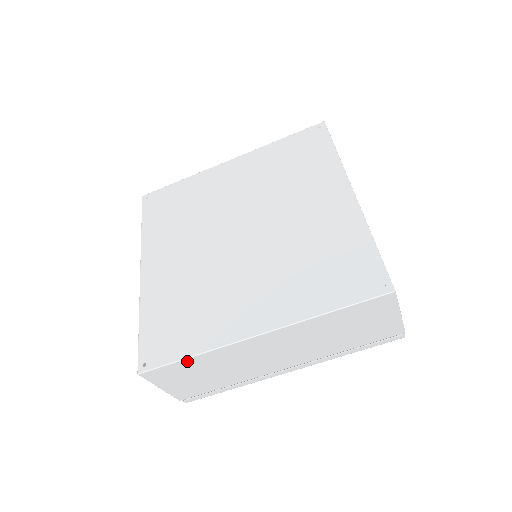
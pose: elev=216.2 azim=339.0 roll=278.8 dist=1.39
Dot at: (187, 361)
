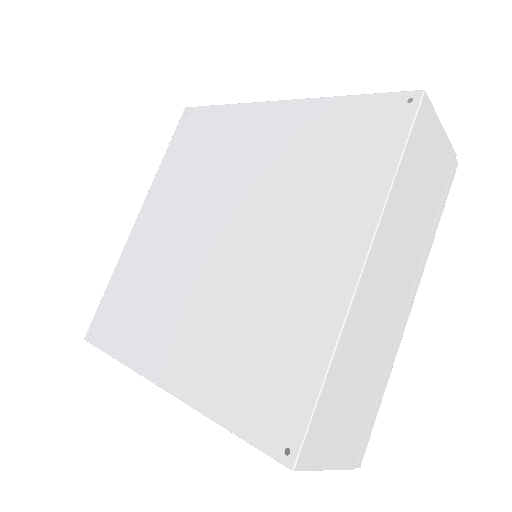
Dot at: occluded
